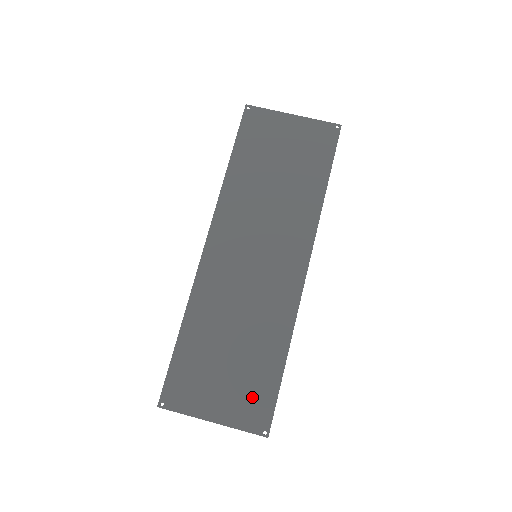
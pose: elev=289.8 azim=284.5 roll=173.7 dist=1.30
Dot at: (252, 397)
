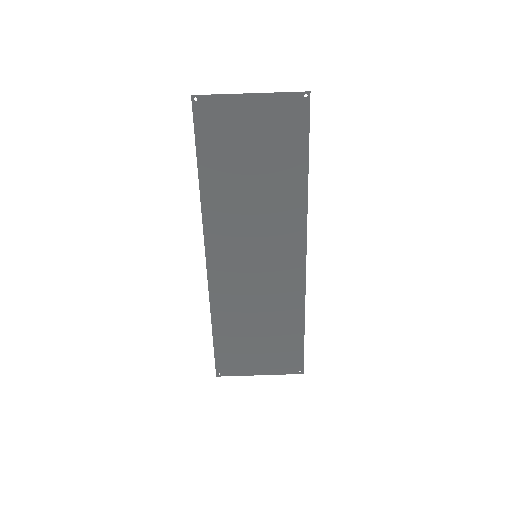
Dot at: (284, 355)
